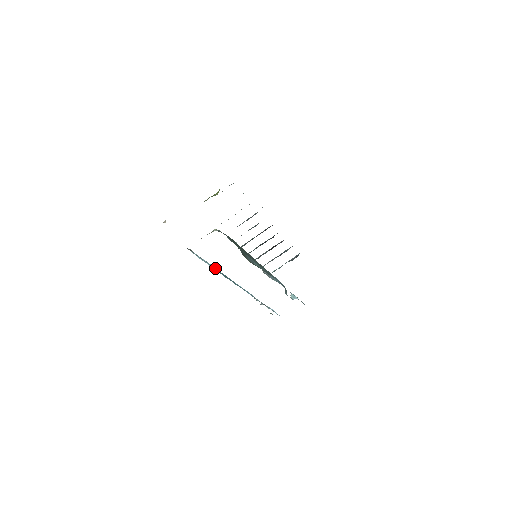
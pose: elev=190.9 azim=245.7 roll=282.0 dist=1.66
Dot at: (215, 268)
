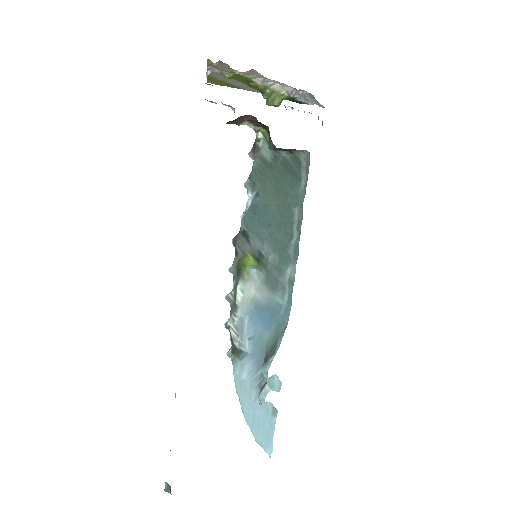
Dot at: occluded
